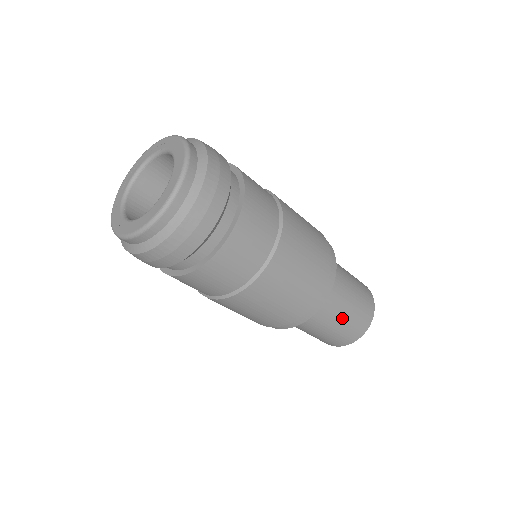
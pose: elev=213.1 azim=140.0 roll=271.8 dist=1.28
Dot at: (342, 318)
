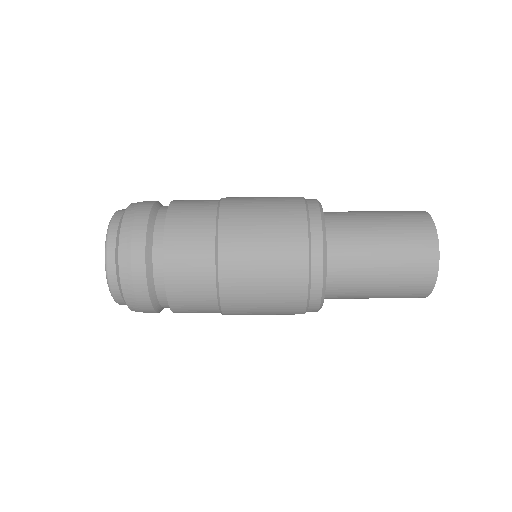
Dot at: (377, 292)
